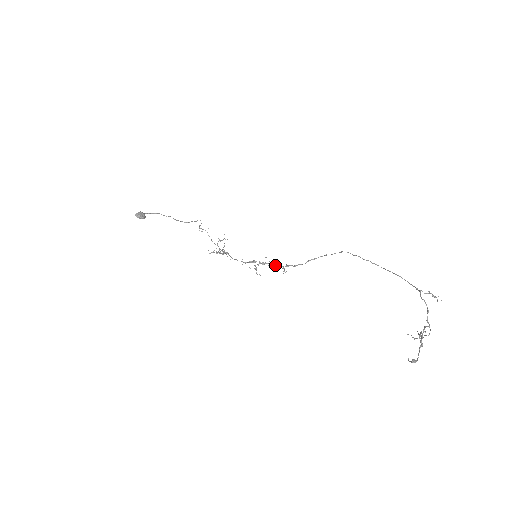
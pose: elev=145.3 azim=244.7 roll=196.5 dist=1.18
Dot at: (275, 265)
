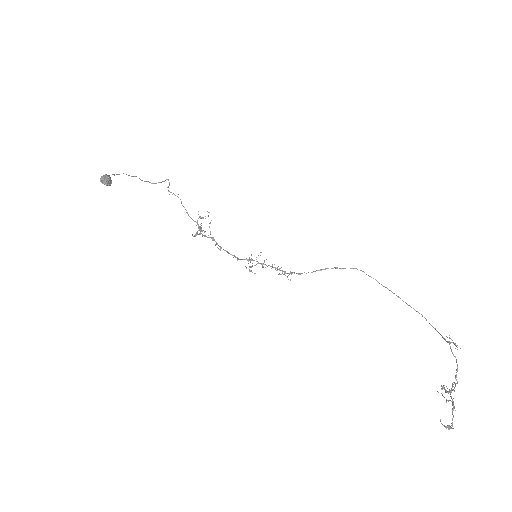
Dot at: (277, 269)
